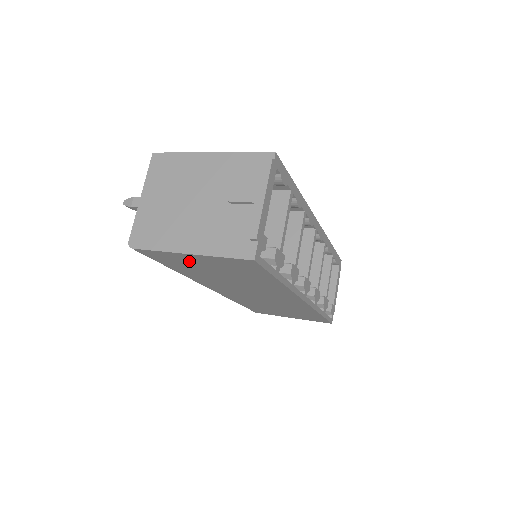
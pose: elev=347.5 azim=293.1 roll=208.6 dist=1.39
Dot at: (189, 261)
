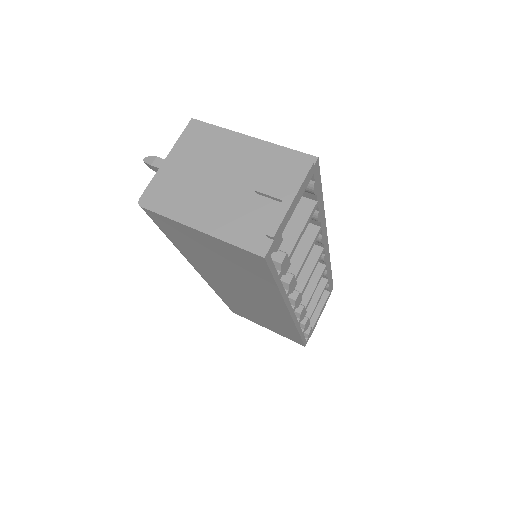
Dot at: (194, 238)
